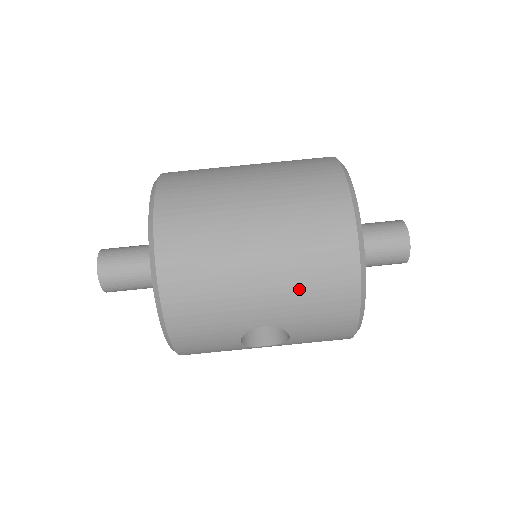
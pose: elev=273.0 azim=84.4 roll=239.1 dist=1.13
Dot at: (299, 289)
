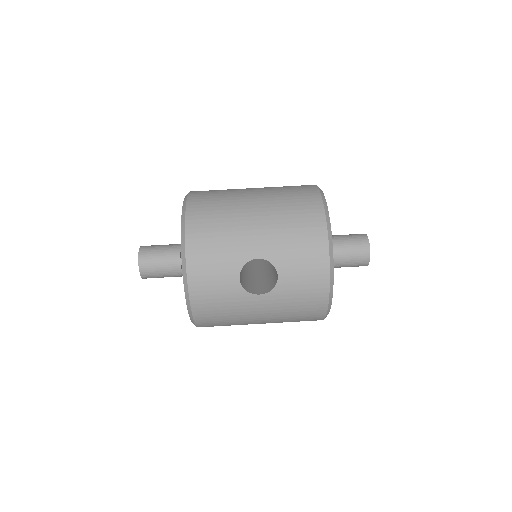
Dot at: (283, 227)
